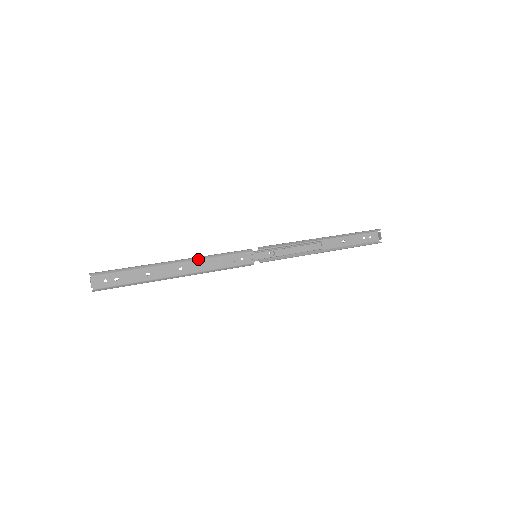
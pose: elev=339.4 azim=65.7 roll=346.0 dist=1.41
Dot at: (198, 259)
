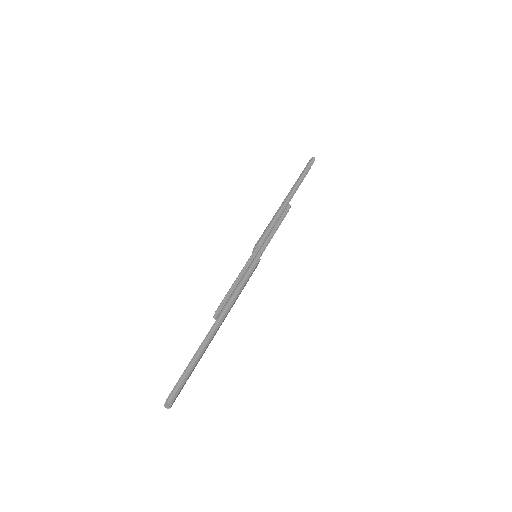
Dot at: occluded
